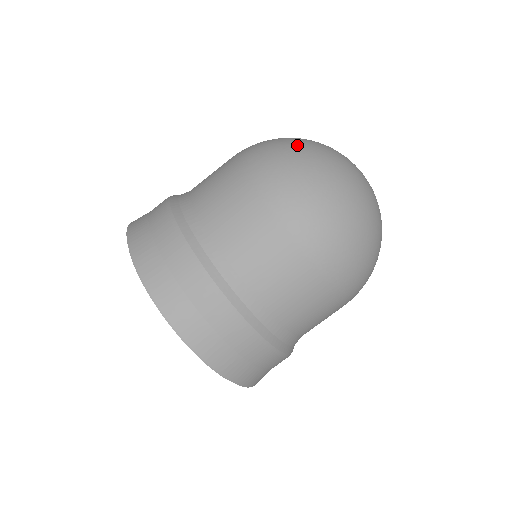
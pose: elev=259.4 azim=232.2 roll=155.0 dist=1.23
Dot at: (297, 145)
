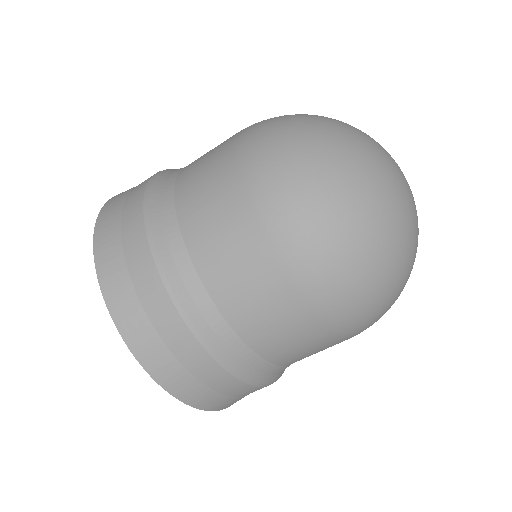
Dot at: (325, 152)
